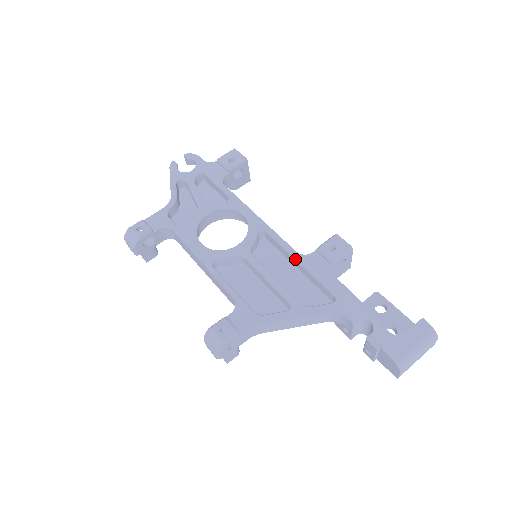
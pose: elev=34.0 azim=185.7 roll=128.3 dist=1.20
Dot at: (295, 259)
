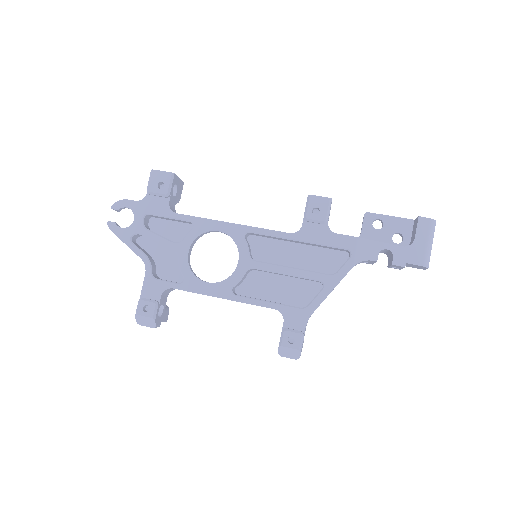
Dot at: (293, 240)
